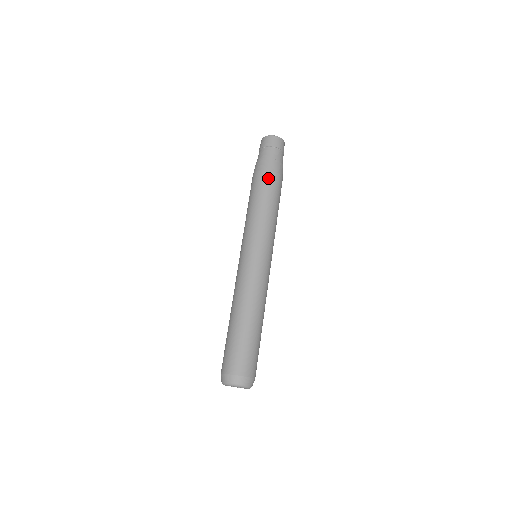
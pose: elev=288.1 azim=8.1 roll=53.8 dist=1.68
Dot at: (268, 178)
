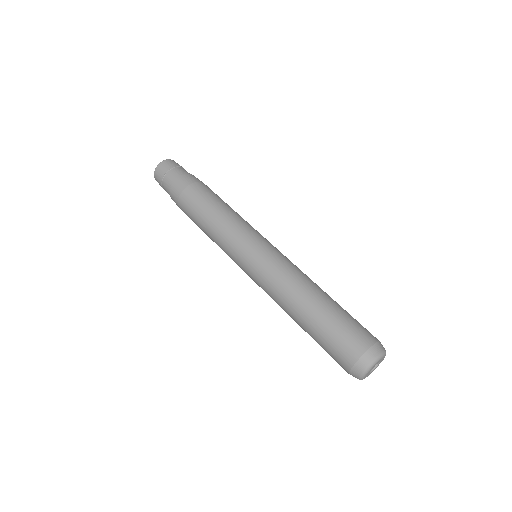
Dot at: (187, 199)
